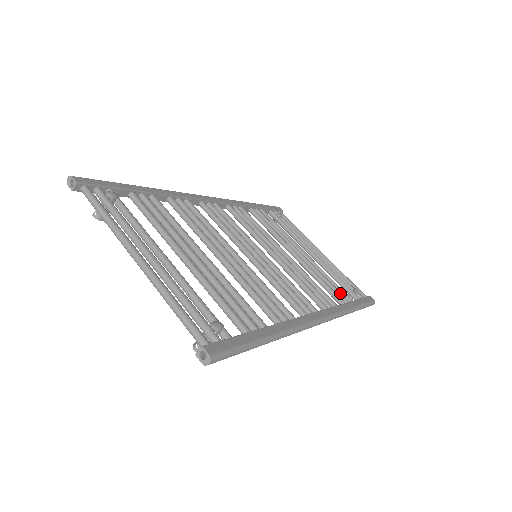
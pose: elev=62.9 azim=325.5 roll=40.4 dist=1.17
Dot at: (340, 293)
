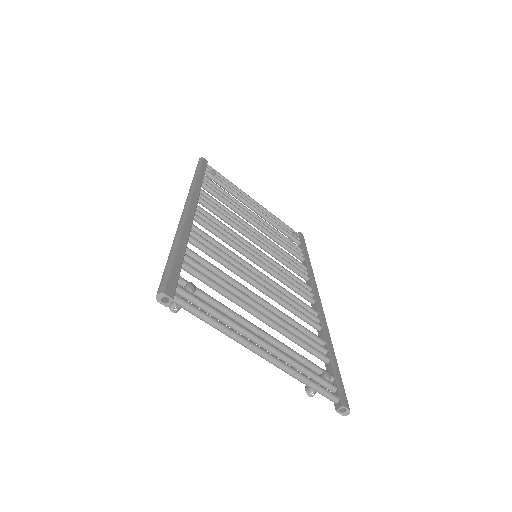
Dot at: (296, 249)
